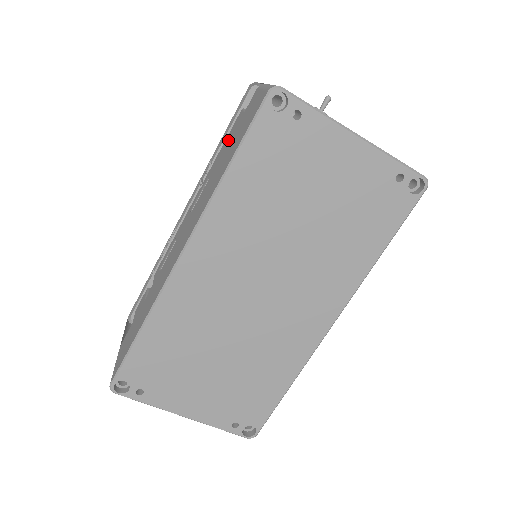
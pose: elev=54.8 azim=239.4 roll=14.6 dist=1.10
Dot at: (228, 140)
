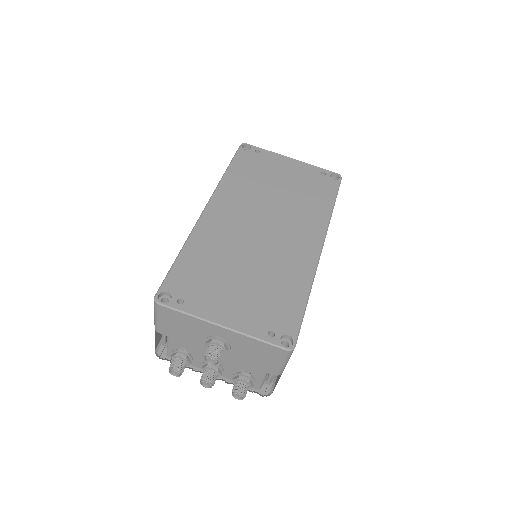
Dot at: occluded
